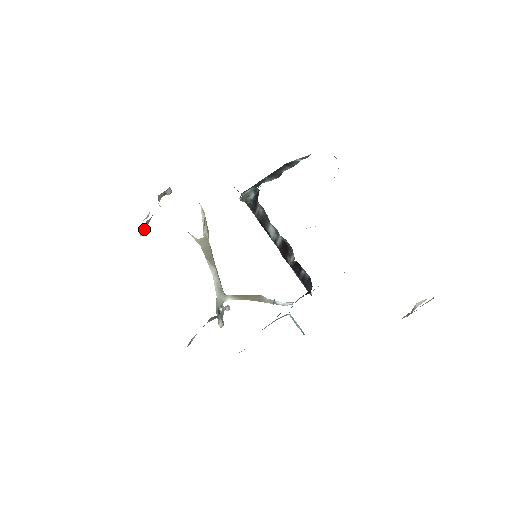
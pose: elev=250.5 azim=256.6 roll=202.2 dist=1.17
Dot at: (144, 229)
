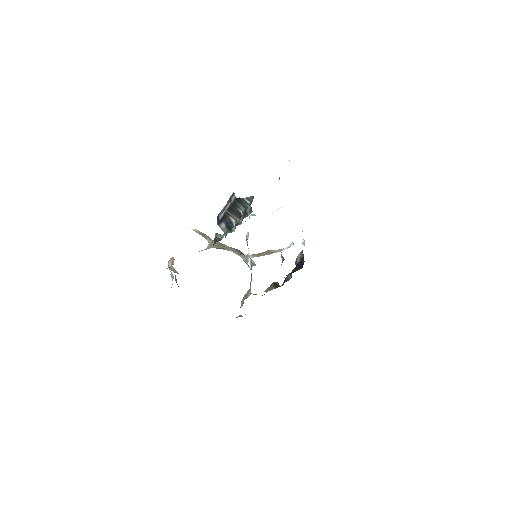
Dot at: (176, 280)
